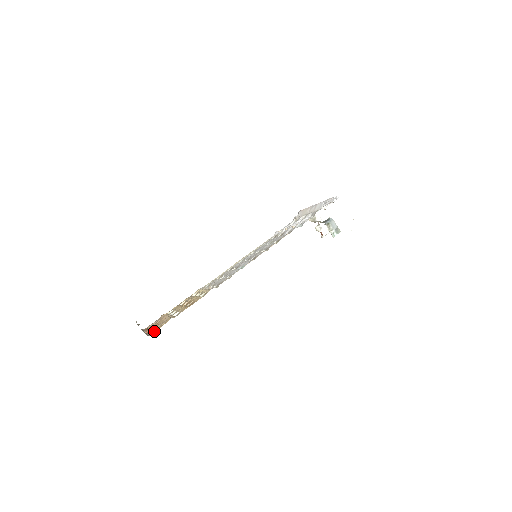
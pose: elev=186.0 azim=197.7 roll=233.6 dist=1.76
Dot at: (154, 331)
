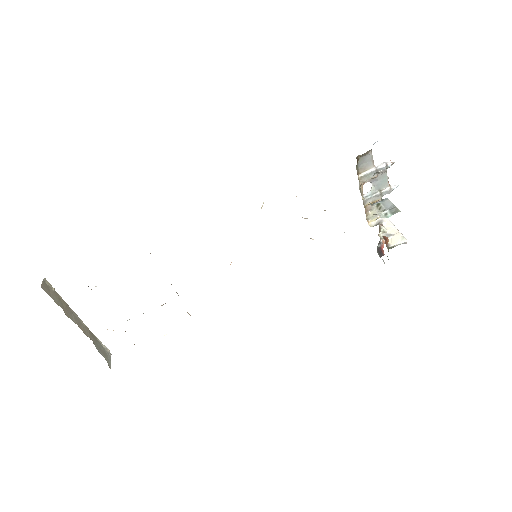
Dot at: occluded
